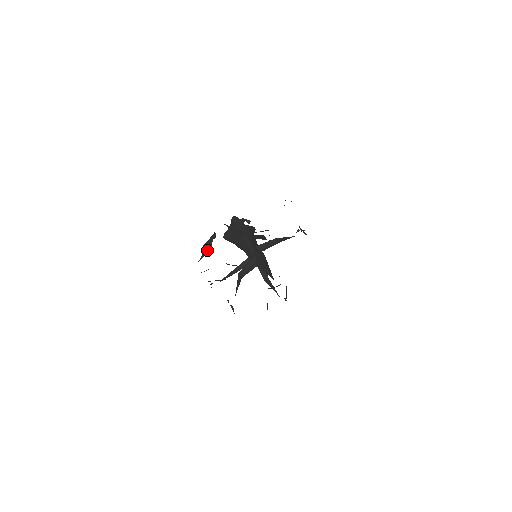
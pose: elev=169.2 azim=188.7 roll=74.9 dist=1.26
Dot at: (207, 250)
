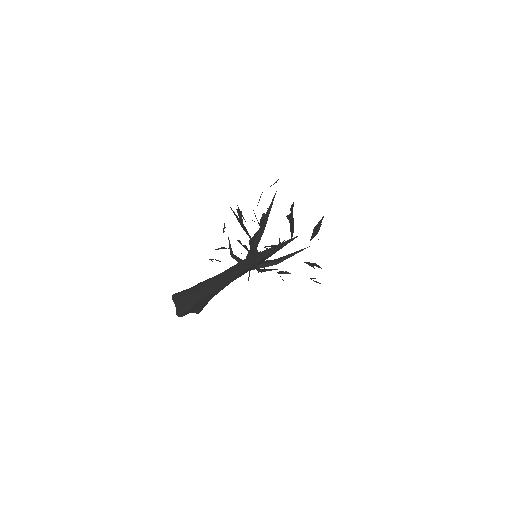
Dot at: occluded
